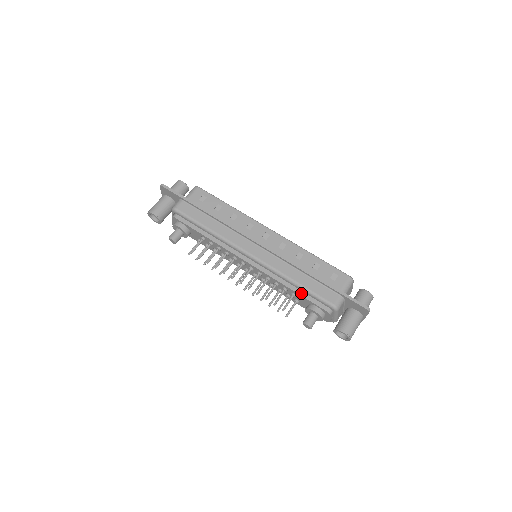
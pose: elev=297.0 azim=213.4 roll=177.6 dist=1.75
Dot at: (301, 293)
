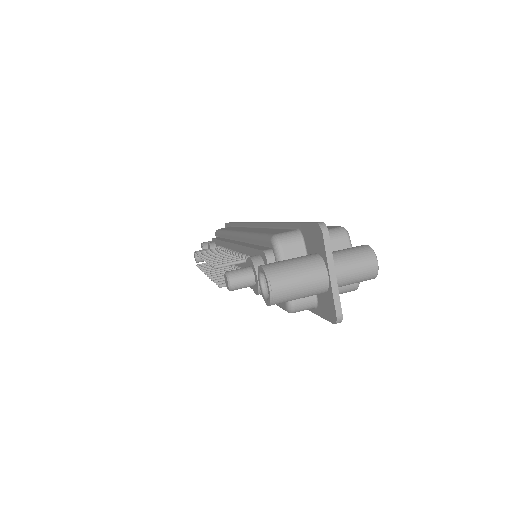
Dot at: (253, 246)
